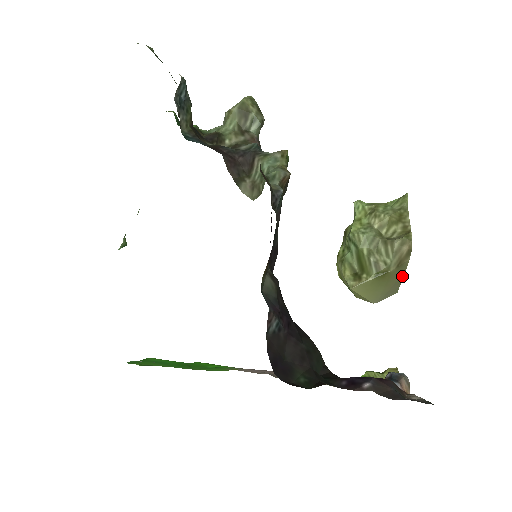
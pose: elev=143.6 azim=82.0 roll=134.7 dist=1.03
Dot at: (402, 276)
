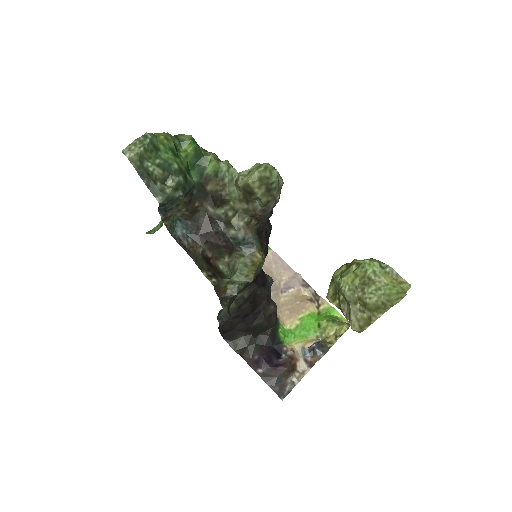
Dot at: occluded
